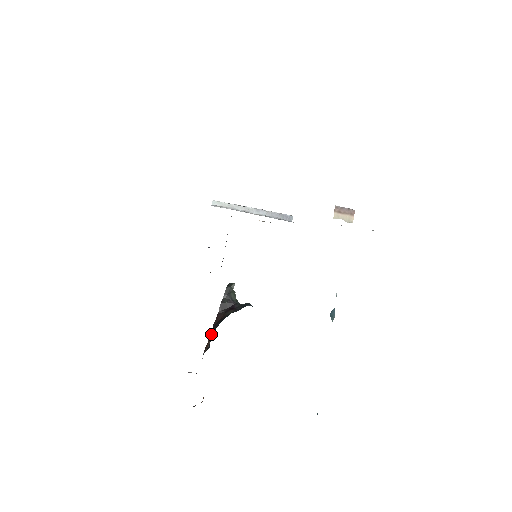
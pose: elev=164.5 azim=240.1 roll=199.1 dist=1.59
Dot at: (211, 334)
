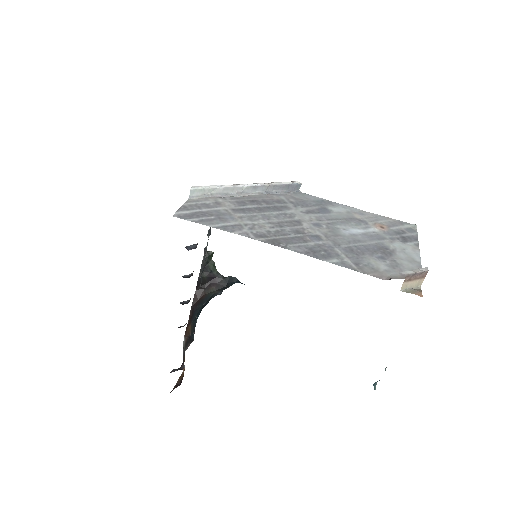
Dot at: (191, 316)
